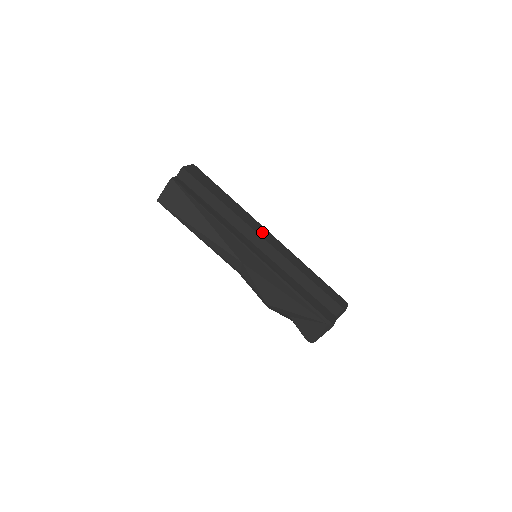
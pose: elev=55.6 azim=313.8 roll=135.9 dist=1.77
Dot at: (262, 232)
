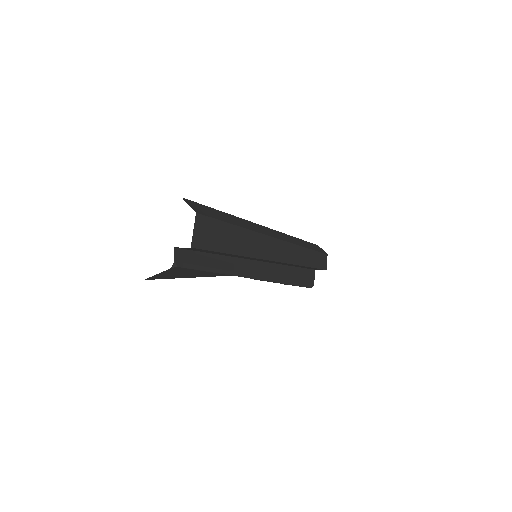
Dot at: (276, 252)
